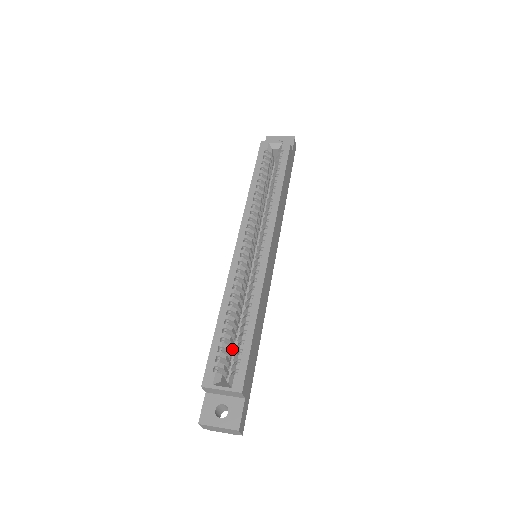
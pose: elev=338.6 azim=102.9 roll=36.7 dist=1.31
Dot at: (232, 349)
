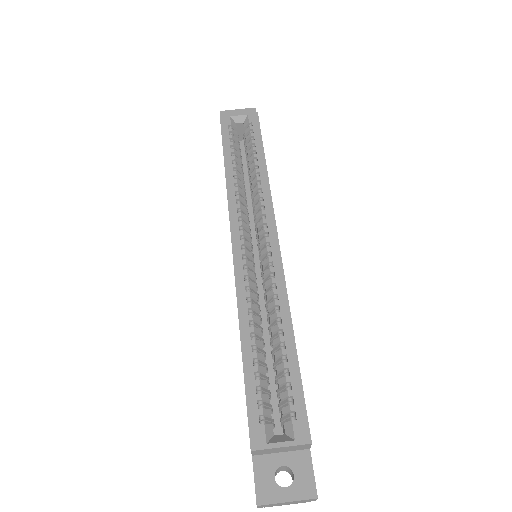
Dot at: occluded
